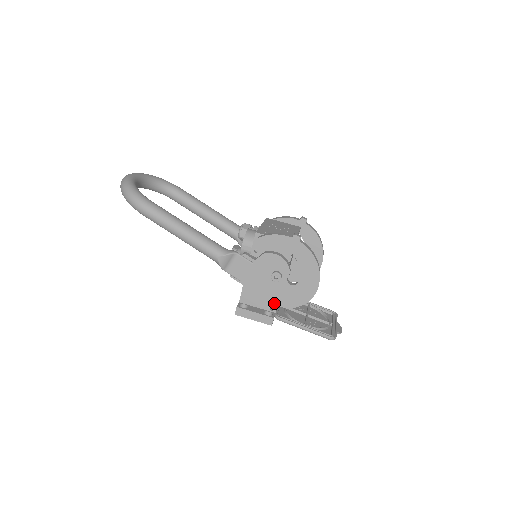
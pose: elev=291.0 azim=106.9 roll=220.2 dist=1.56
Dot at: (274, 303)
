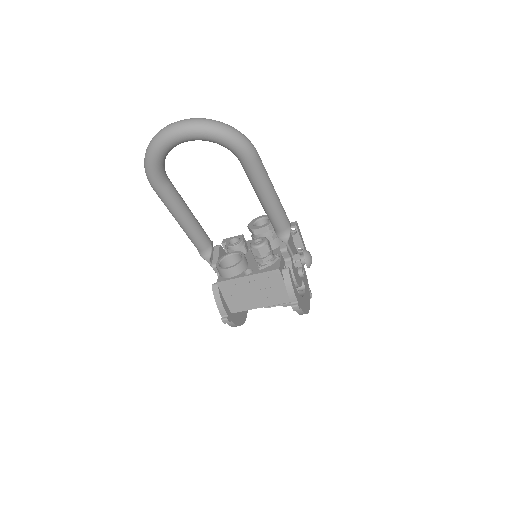
Dot at: occluded
